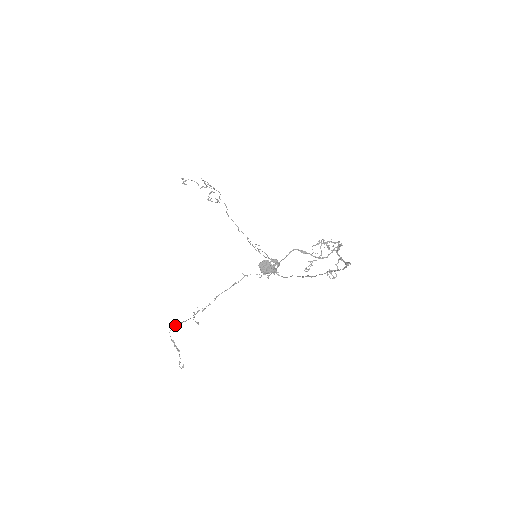
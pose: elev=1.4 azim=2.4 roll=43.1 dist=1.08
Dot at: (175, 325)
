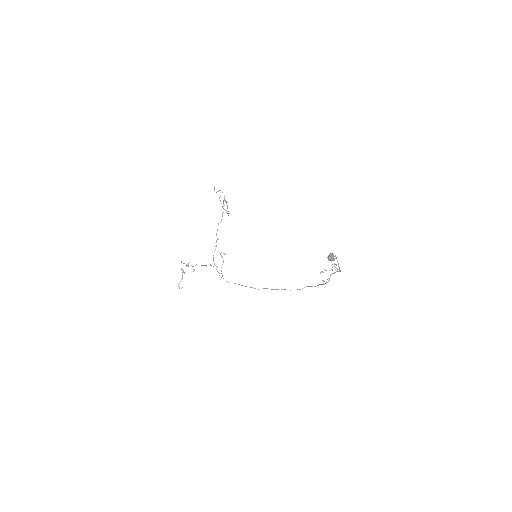
Dot at: occluded
